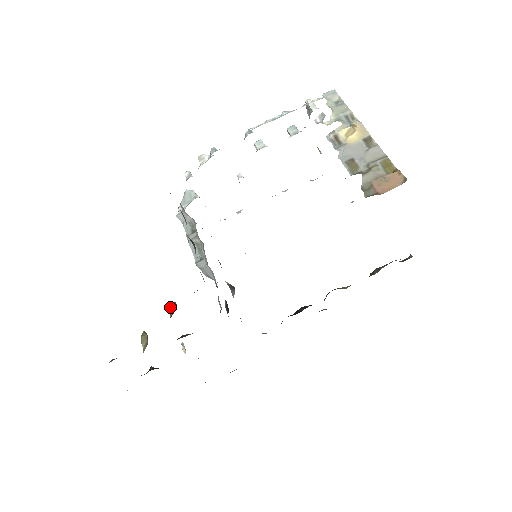
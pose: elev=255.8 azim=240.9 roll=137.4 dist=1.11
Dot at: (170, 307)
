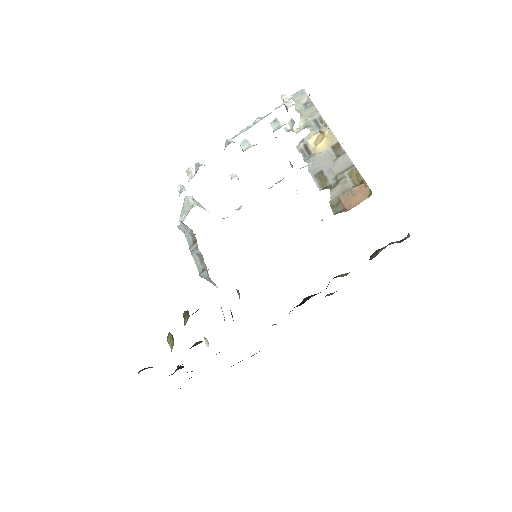
Dot at: (183, 316)
